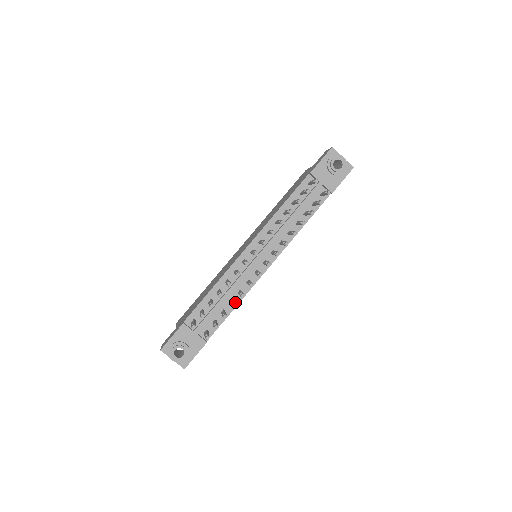
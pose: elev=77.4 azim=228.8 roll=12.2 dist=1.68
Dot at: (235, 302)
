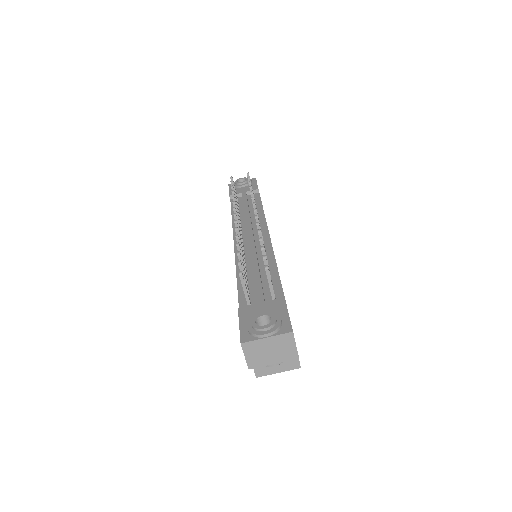
Dot at: (272, 266)
